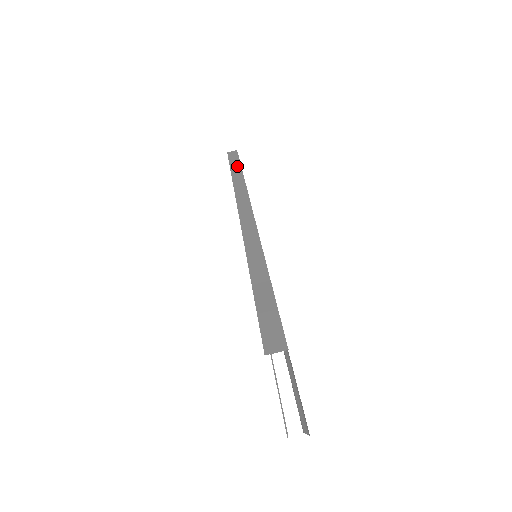
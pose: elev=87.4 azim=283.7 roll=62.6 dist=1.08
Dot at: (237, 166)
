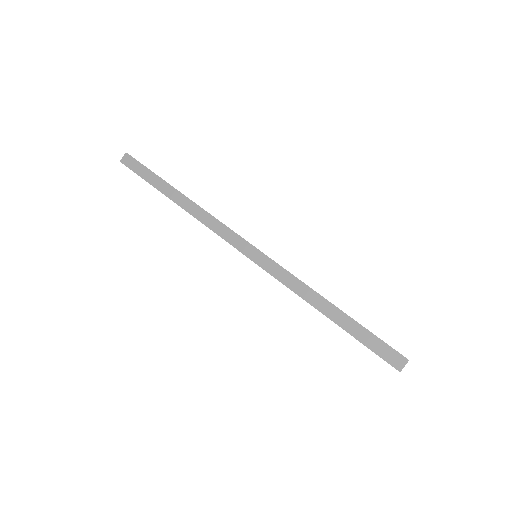
Dot at: (160, 182)
